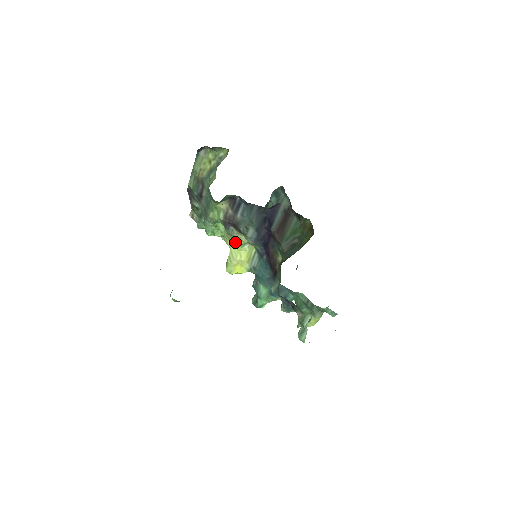
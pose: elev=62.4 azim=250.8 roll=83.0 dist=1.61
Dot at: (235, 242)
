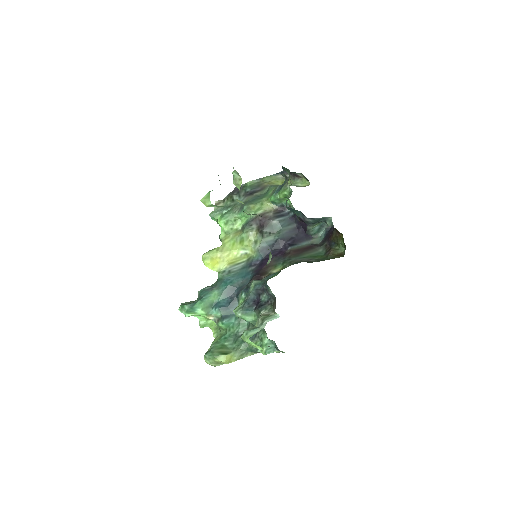
Dot at: (239, 241)
